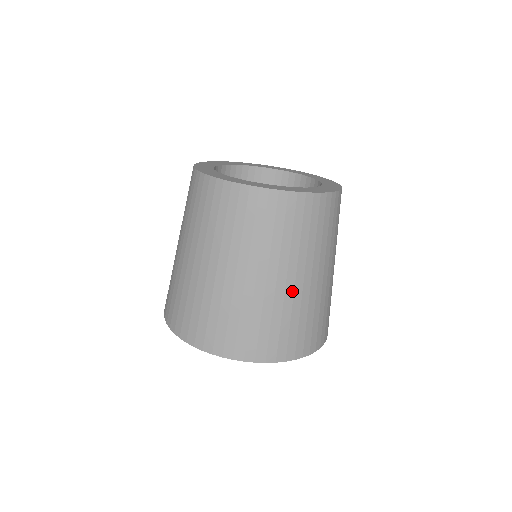
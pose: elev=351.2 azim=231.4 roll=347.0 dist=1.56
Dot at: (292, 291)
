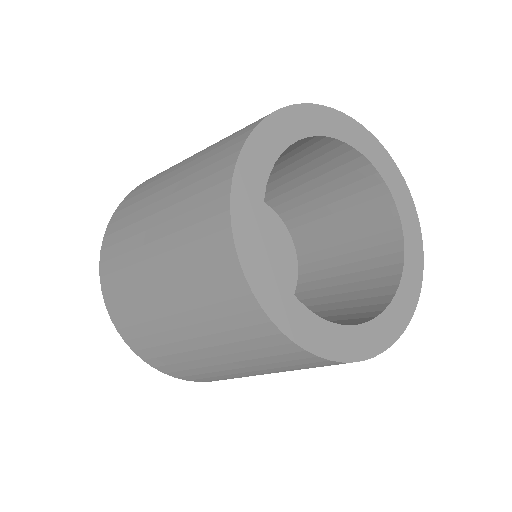
Dot at: occluded
